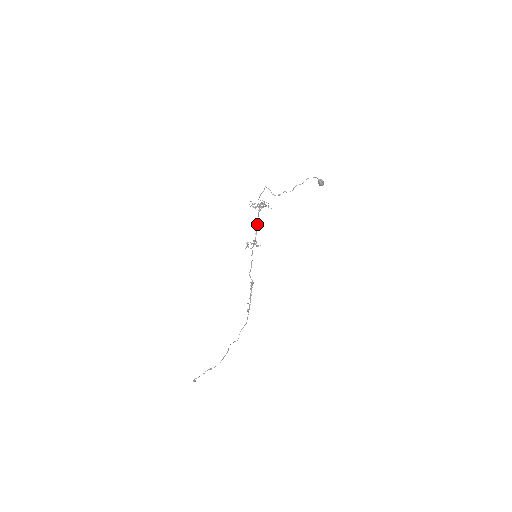
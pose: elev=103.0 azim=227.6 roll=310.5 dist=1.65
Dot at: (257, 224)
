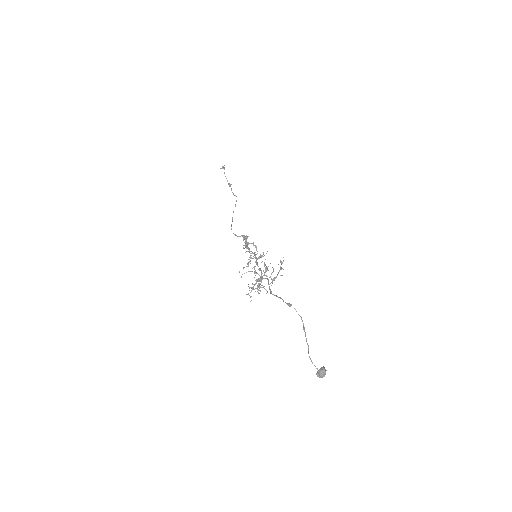
Dot at: occluded
